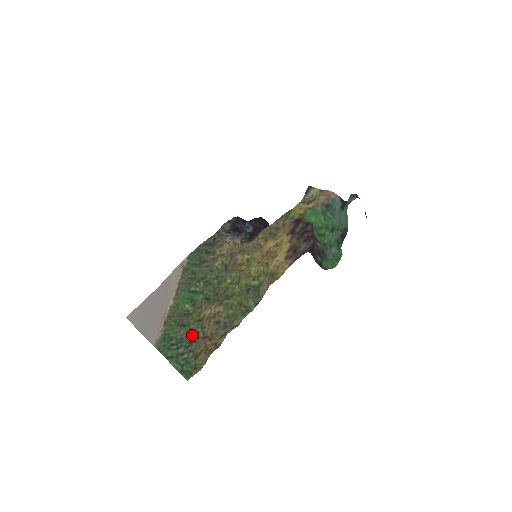
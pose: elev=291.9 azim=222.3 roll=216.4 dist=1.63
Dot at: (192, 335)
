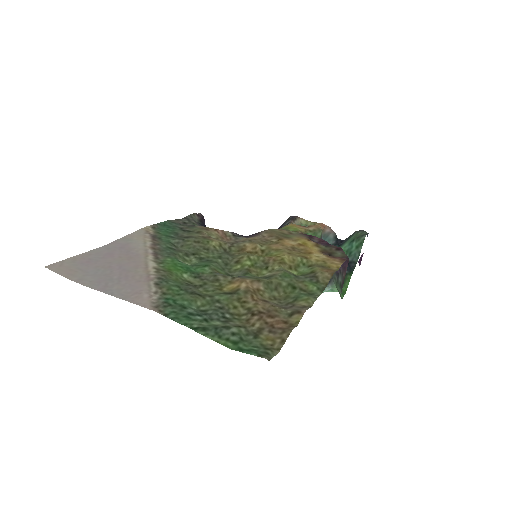
Dot at: (224, 308)
